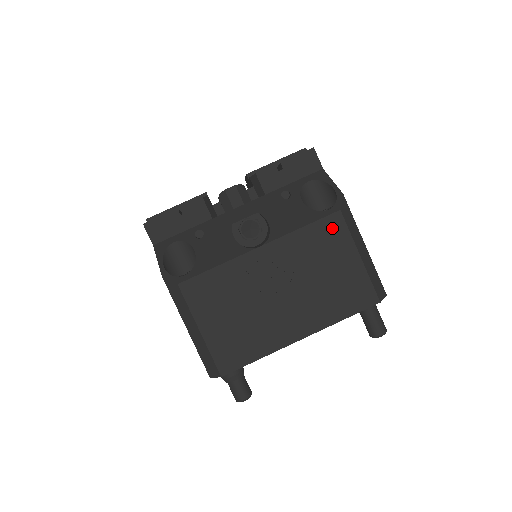
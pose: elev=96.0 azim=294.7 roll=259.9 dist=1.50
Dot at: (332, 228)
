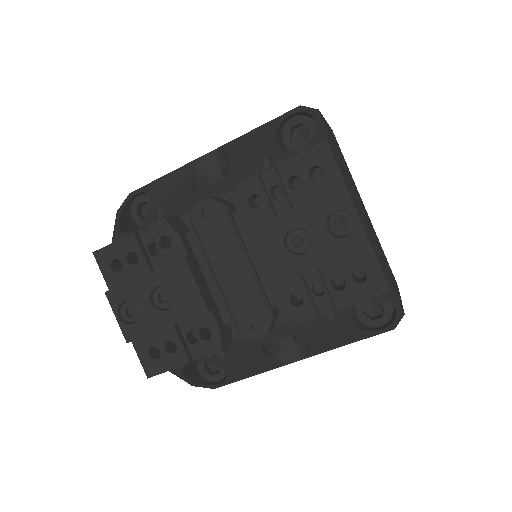
Dot at: occluded
